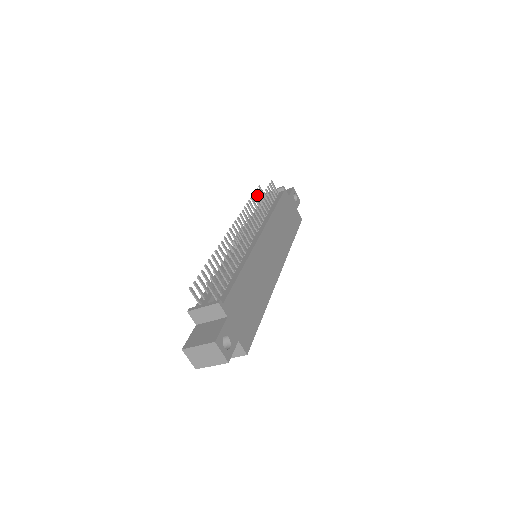
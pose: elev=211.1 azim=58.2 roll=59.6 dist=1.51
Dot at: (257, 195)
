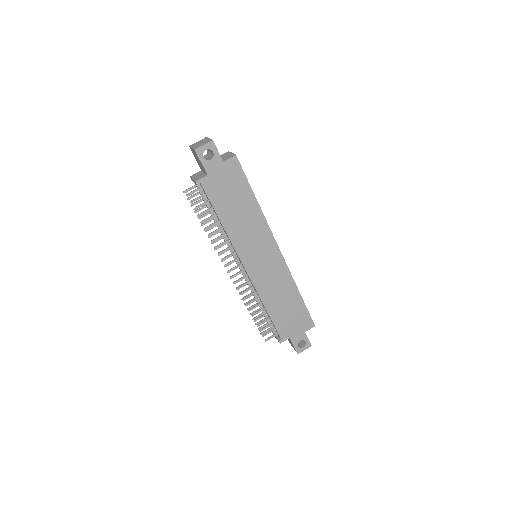
Dot at: occluded
